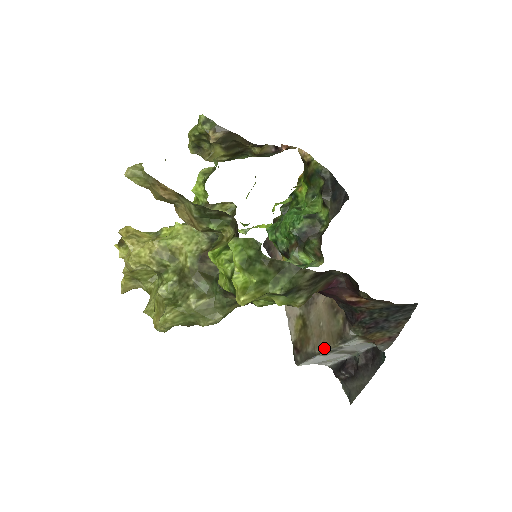
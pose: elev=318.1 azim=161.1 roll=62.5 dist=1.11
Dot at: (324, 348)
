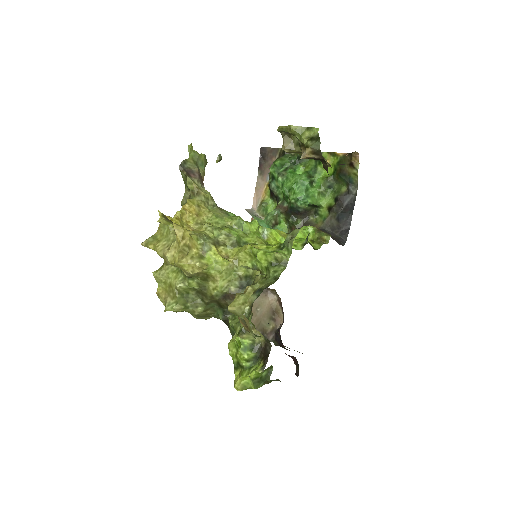
Dot at: occluded
